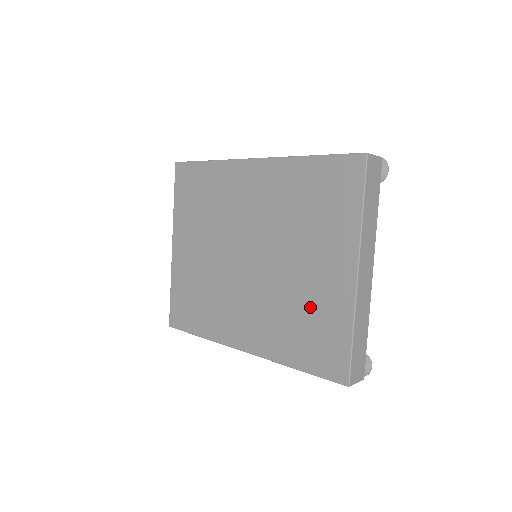
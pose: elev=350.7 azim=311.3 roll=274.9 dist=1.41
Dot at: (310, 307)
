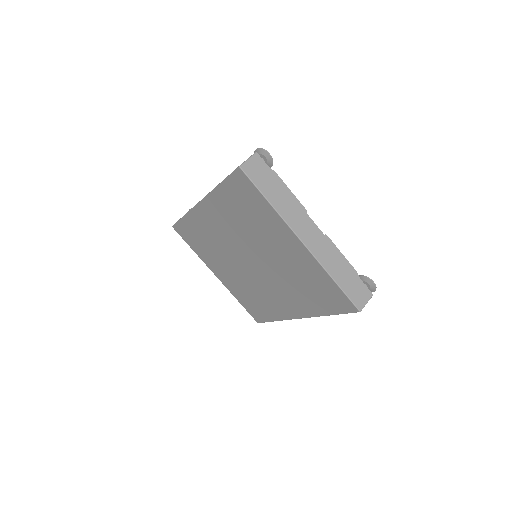
Dot at: (301, 275)
